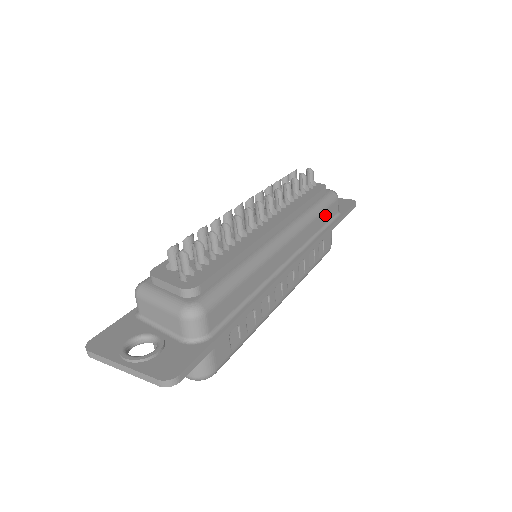
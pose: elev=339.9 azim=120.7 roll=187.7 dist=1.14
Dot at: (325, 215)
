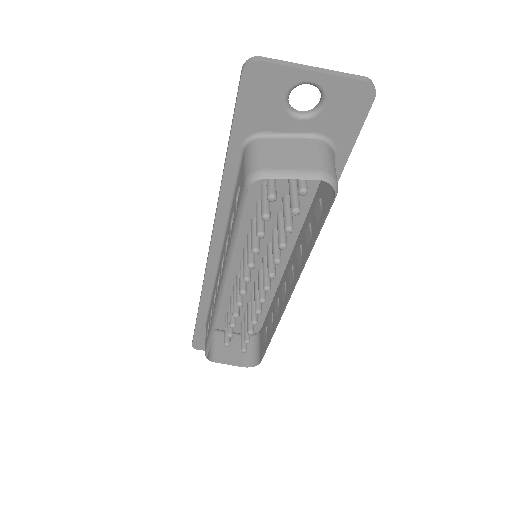
Dot at: occluded
